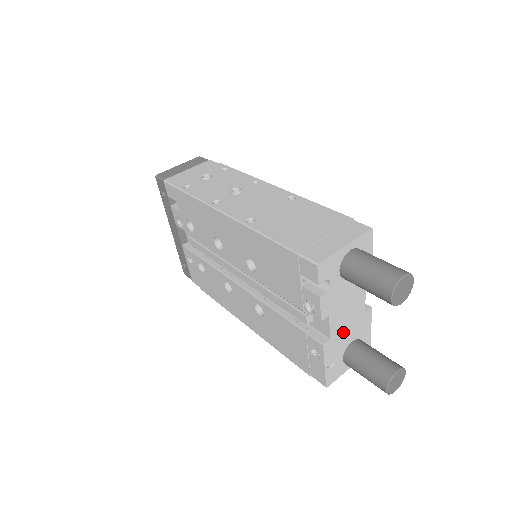
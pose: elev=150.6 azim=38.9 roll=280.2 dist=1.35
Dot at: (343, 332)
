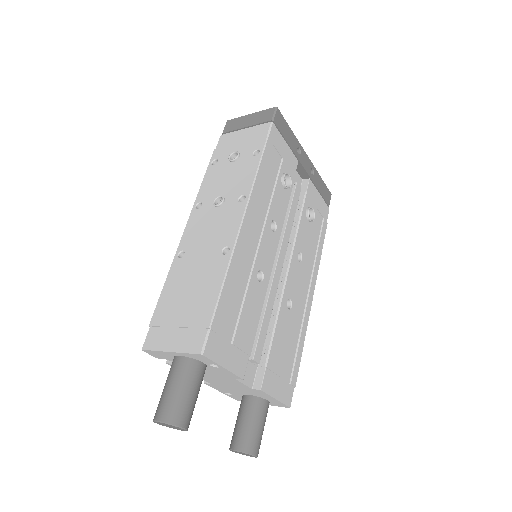
Dot at: (227, 386)
